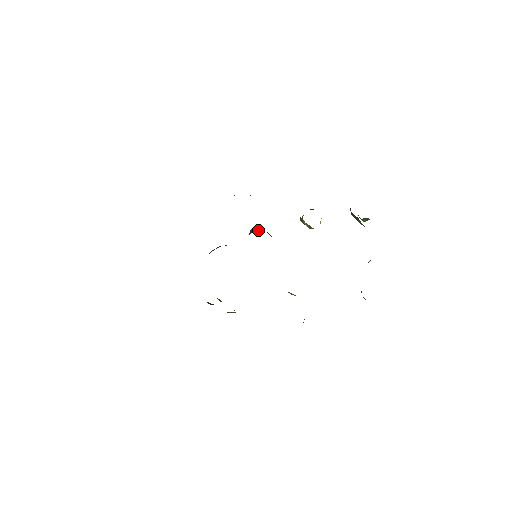
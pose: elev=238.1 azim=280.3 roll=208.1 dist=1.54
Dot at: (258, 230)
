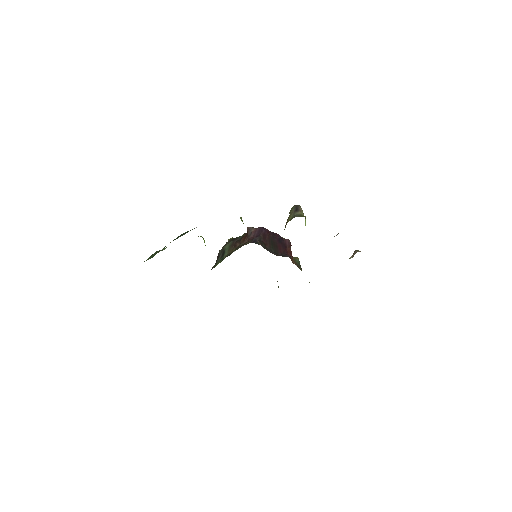
Dot at: (252, 235)
